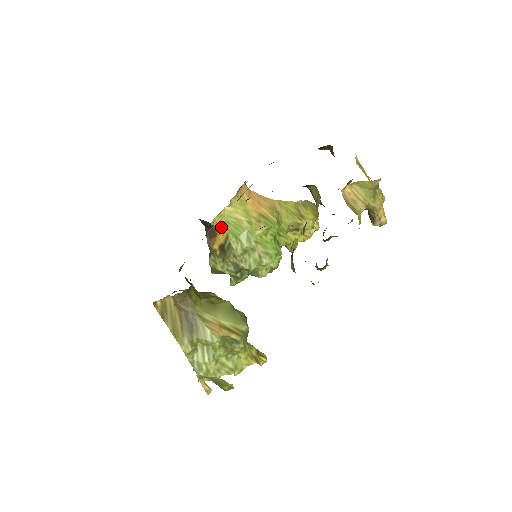
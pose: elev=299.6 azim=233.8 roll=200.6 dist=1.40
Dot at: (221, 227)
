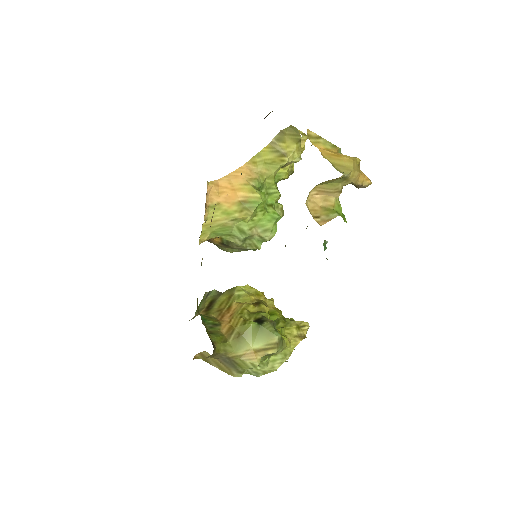
Dot at: (210, 238)
